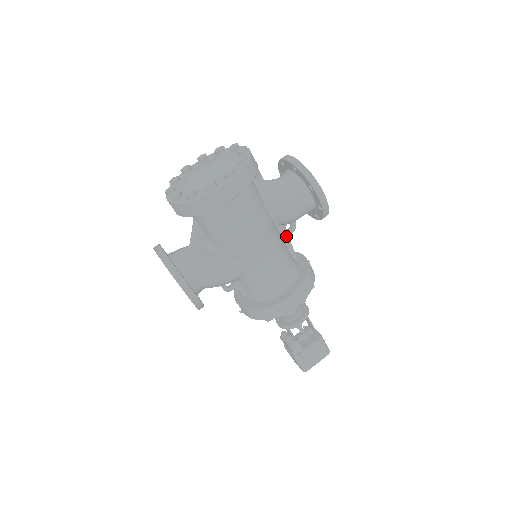
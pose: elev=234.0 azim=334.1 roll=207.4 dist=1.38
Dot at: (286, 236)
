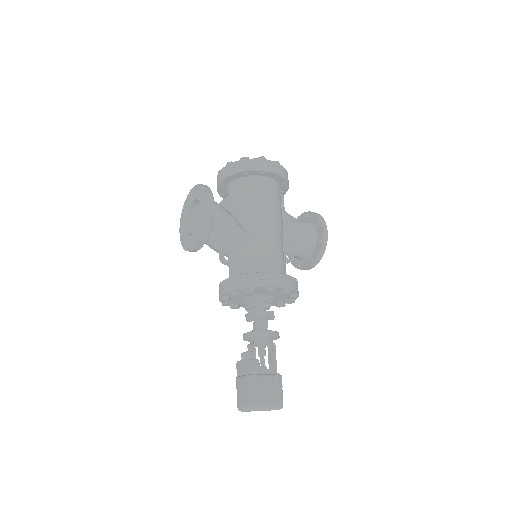
Dot at: (284, 259)
